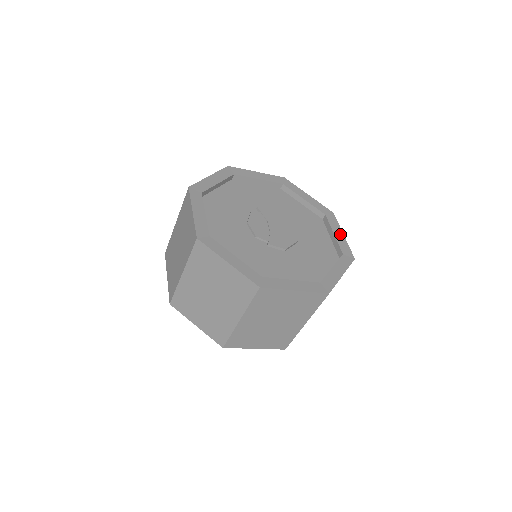
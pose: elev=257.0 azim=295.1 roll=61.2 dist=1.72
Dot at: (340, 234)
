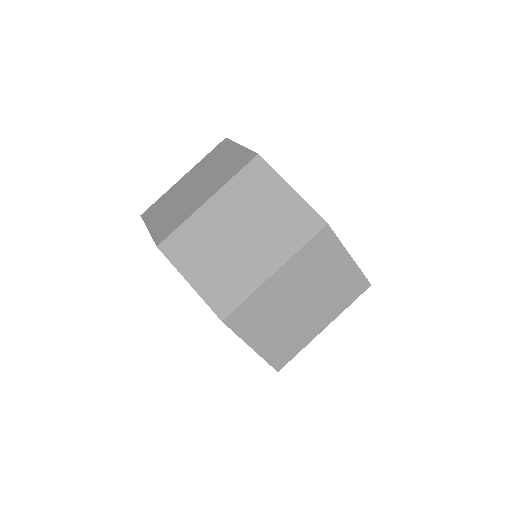
Dot at: occluded
